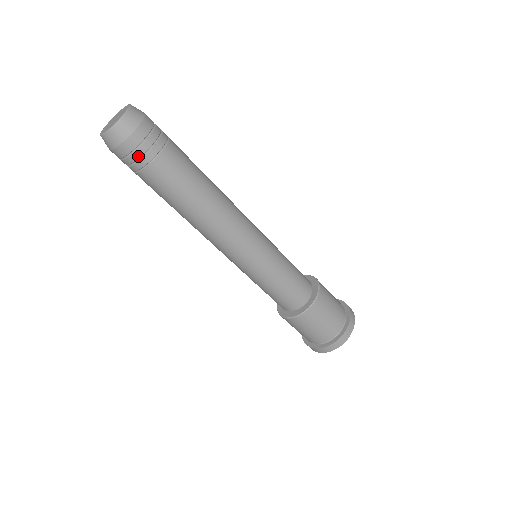
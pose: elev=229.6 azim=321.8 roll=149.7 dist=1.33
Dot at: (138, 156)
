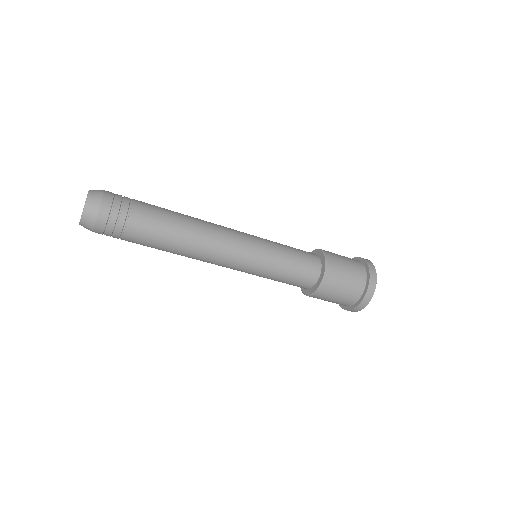
Dot at: (113, 226)
